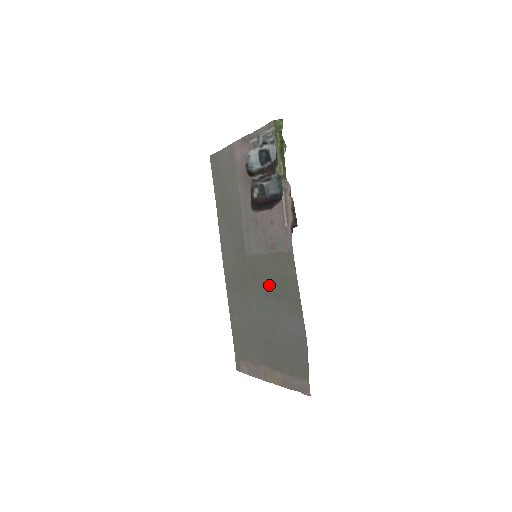
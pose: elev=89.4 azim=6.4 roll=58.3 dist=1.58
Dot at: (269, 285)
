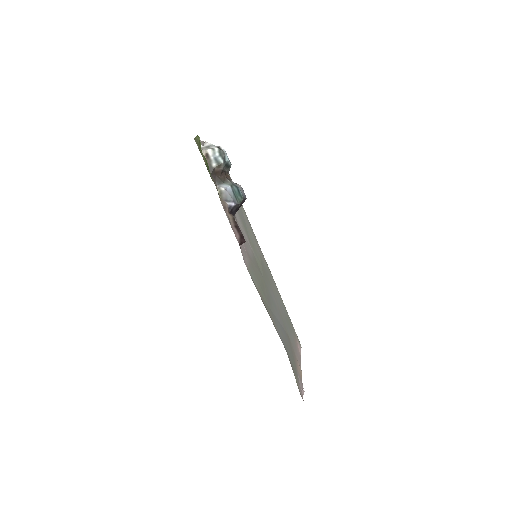
Dot at: (265, 288)
